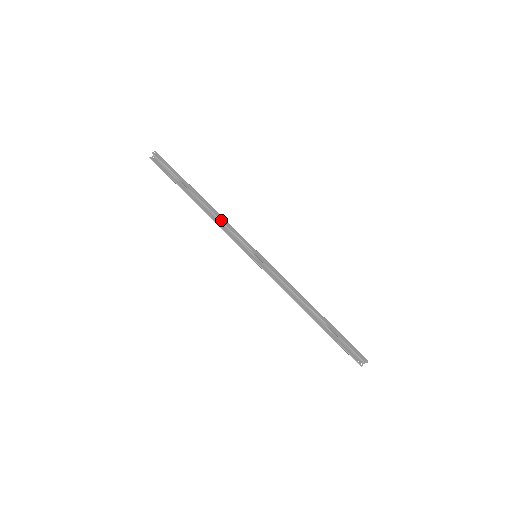
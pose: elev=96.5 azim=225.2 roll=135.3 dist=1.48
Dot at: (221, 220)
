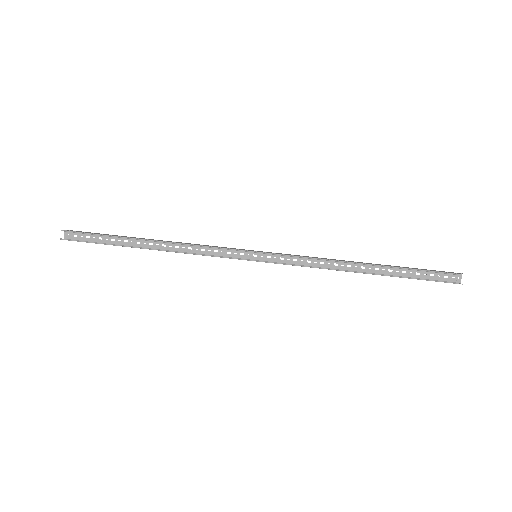
Dot at: (190, 244)
